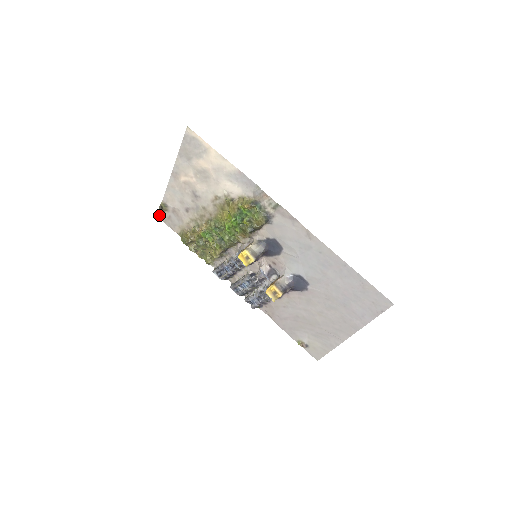
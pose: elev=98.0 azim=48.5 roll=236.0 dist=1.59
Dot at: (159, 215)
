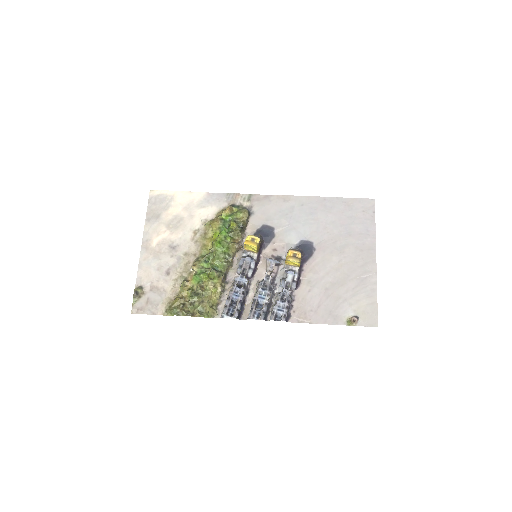
Dot at: (134, 309)
